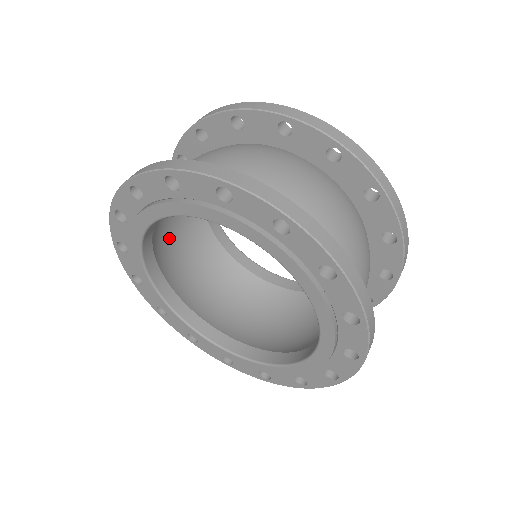
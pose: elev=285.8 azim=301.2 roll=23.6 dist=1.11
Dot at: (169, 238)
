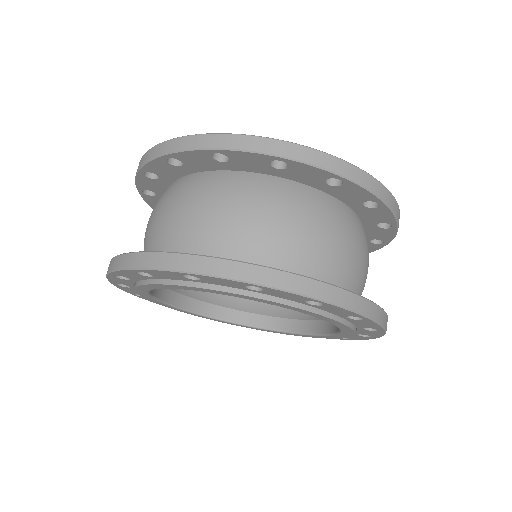
Dot at: occluded
